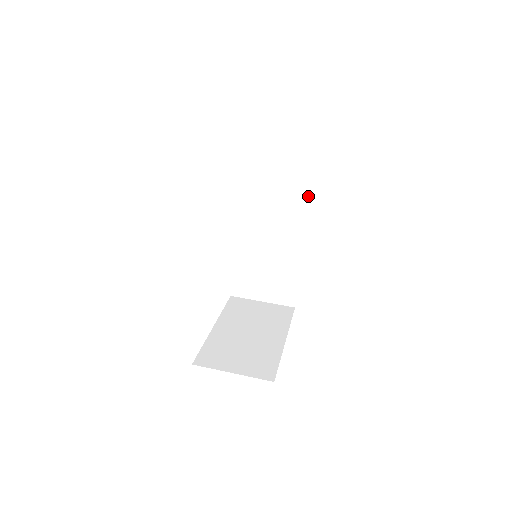
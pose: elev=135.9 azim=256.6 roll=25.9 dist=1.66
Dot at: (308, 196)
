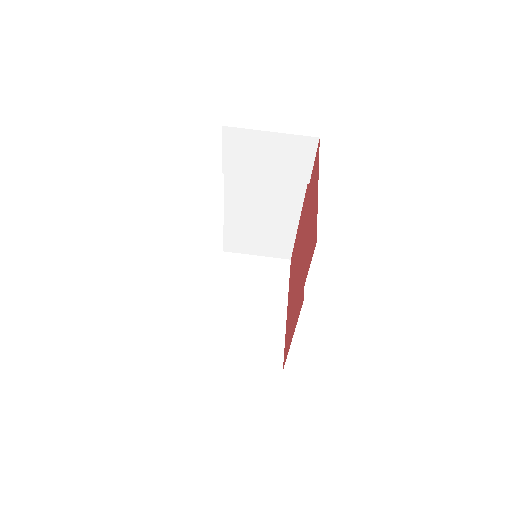
Dot at: (309, 179)
